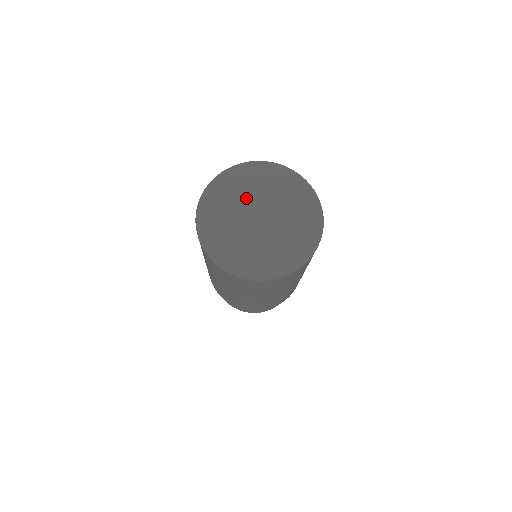
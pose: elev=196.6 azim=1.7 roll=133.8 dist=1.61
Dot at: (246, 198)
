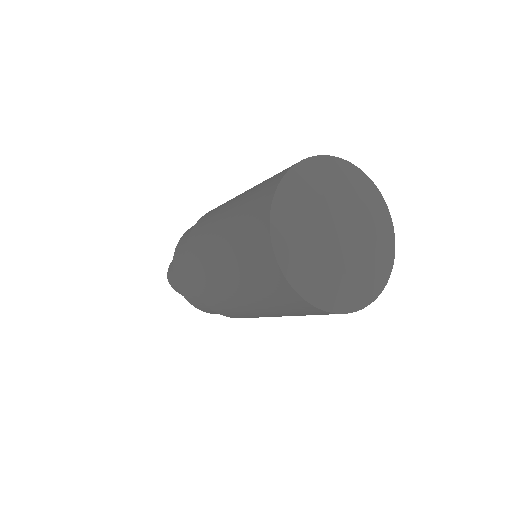
Dot at: (323, 217)
